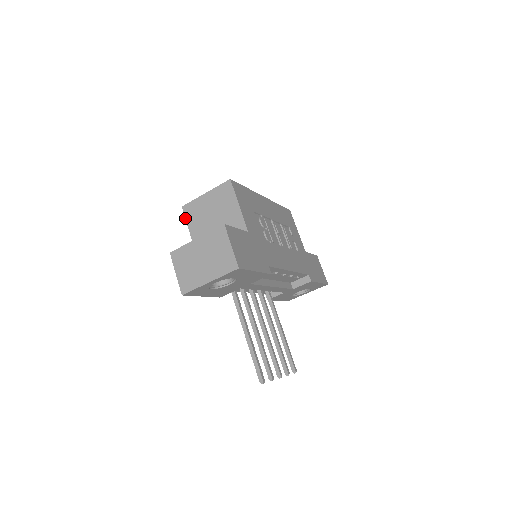
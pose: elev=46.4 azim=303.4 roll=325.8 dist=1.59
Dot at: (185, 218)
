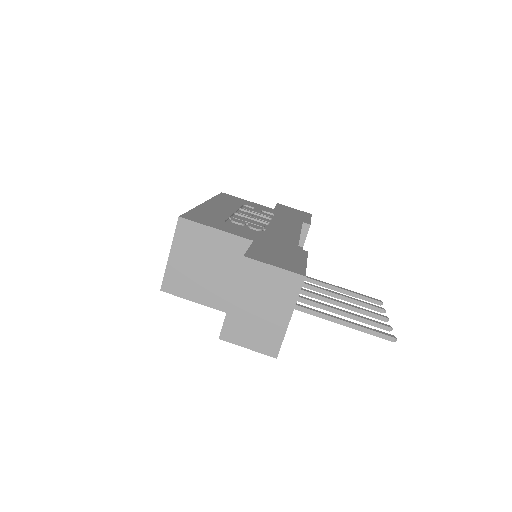
Dot at: occluded
